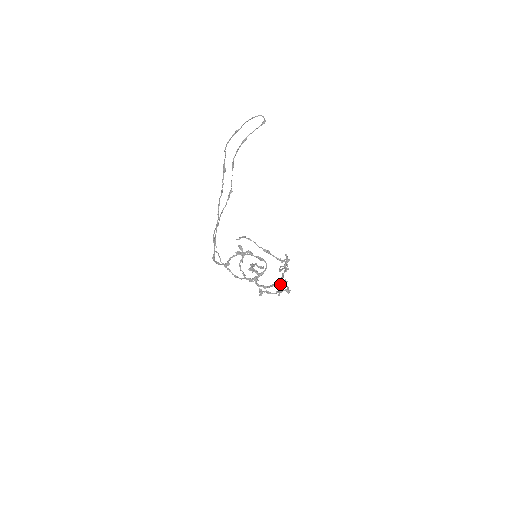
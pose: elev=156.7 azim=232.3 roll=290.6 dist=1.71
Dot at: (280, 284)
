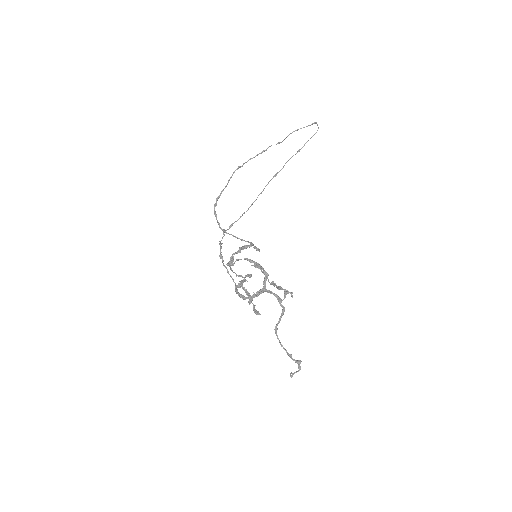
Dot at: (260, 290)
